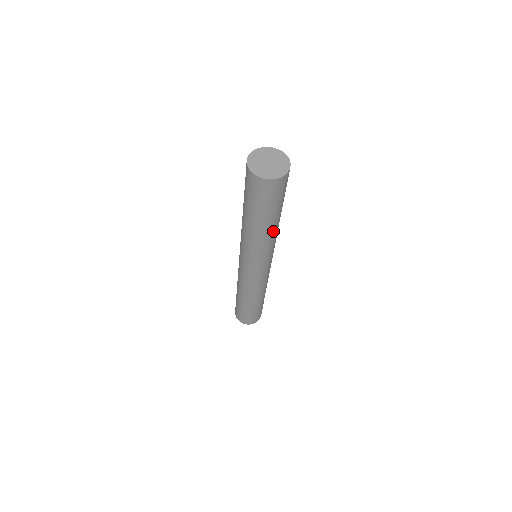
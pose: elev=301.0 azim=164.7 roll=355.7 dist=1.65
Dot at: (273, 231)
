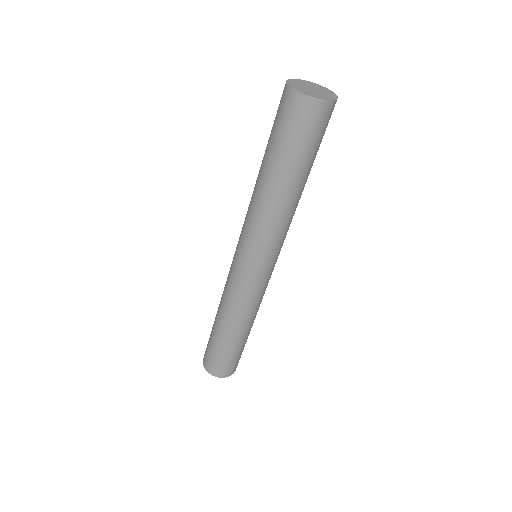
Dot at: (300, 197)
